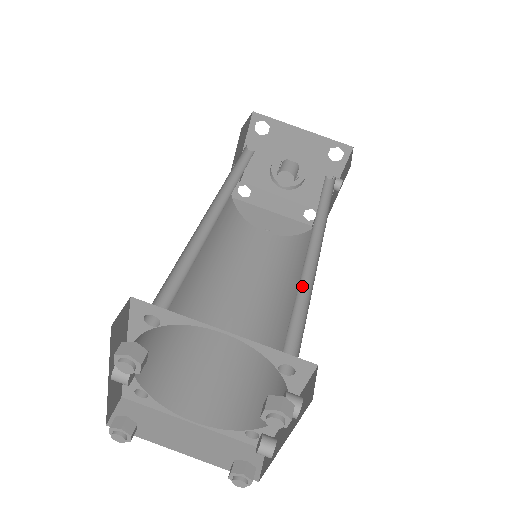
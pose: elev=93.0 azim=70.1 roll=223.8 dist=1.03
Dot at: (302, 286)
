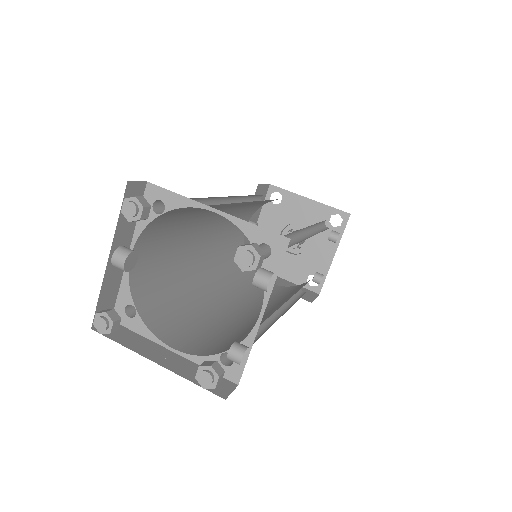
Dot at: (290, 243)
